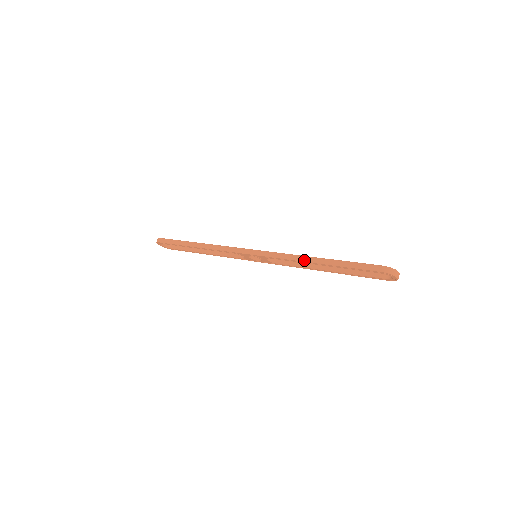
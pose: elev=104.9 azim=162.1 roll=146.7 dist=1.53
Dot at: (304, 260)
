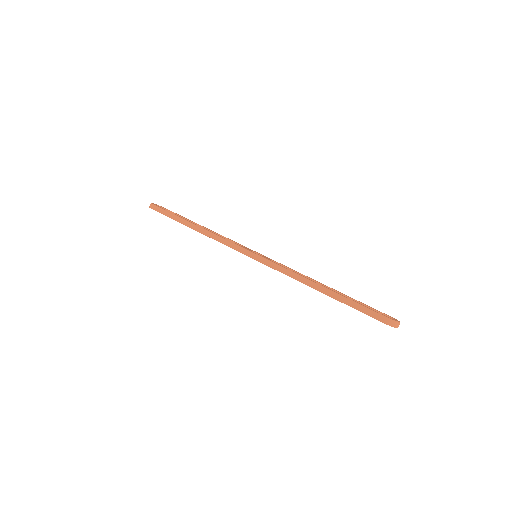
Dot at: (306, 284)
